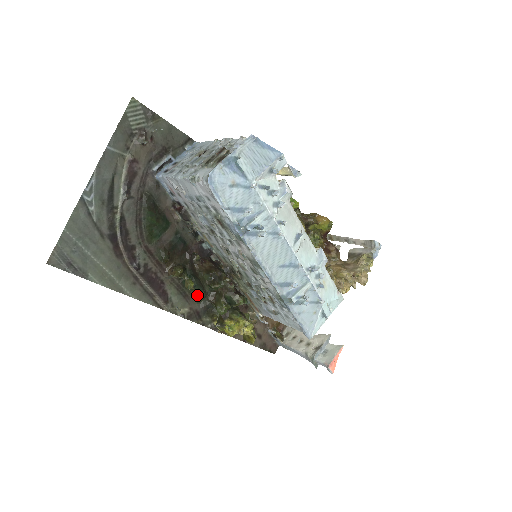
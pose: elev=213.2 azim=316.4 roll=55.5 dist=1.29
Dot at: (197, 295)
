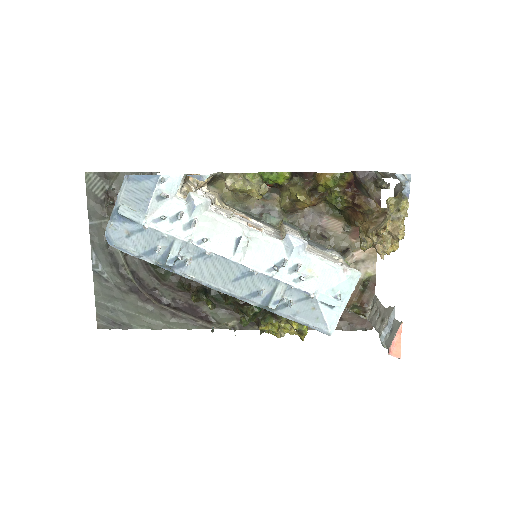
Dot at: occluded
